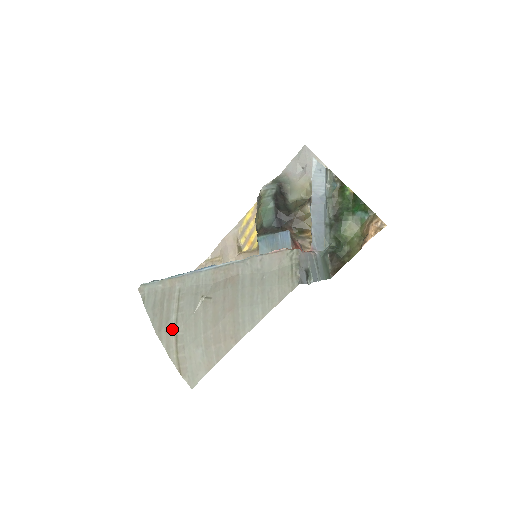
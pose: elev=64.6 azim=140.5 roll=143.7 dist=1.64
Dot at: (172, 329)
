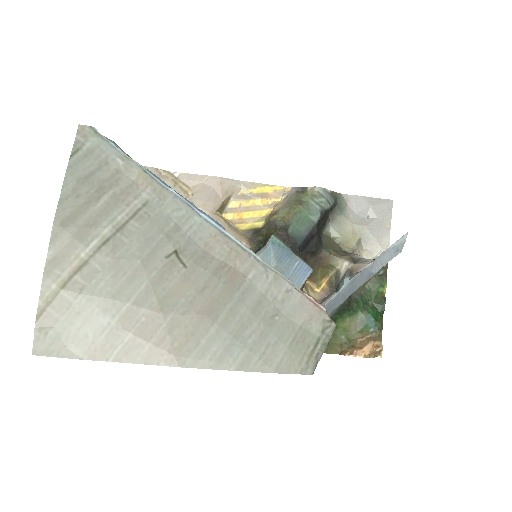
Dot at: (88, 245)
